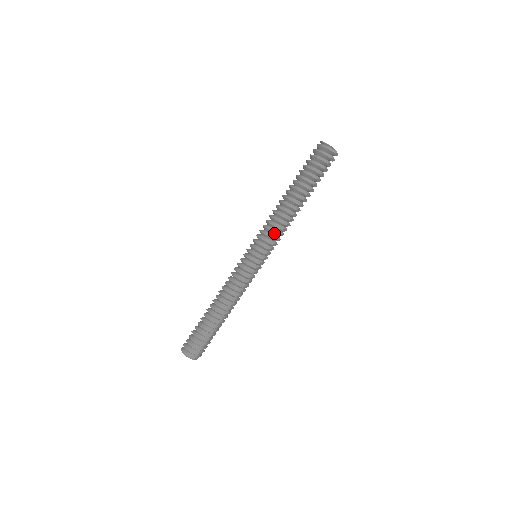
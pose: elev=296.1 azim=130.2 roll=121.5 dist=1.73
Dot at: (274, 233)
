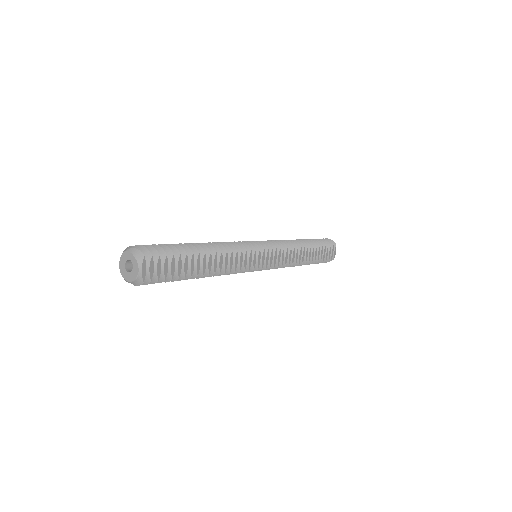
Dot at: (283, 244)
